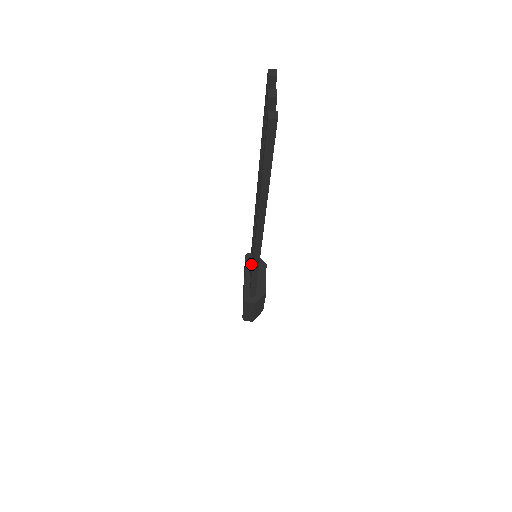
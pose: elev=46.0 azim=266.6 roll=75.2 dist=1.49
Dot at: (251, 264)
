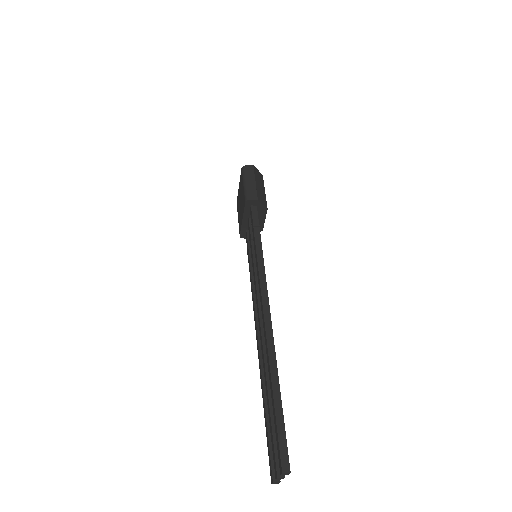
Dot at: occluded
